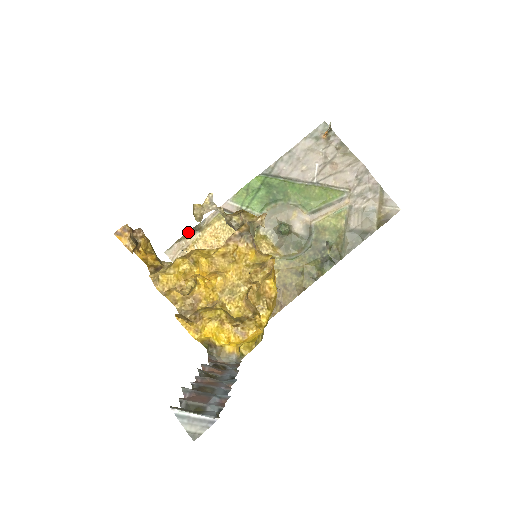
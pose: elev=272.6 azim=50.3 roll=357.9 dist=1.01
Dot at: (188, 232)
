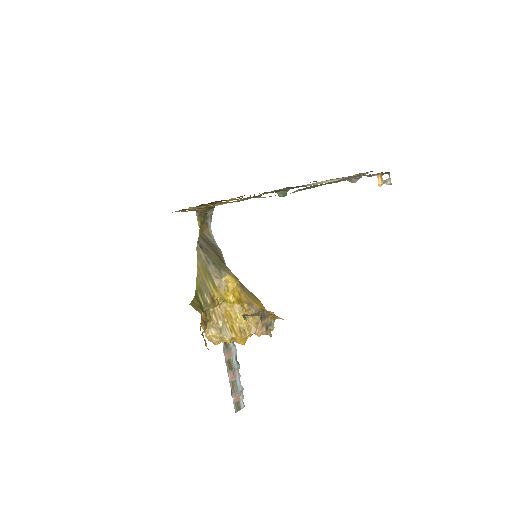
Dot at: occluded
